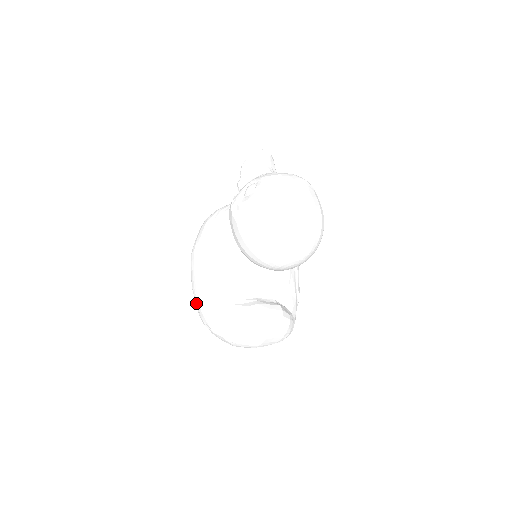
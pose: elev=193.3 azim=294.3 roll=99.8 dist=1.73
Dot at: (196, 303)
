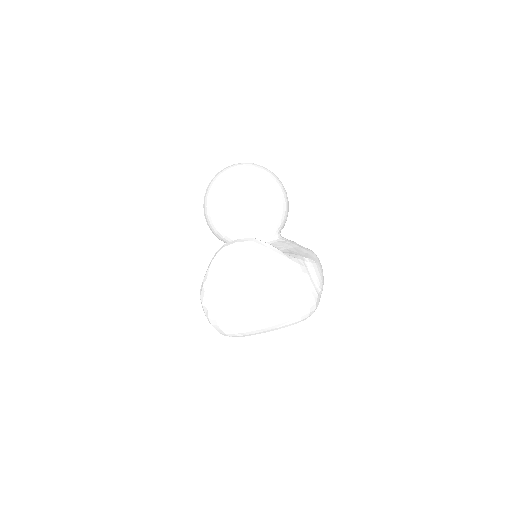
Dot at: occluded
